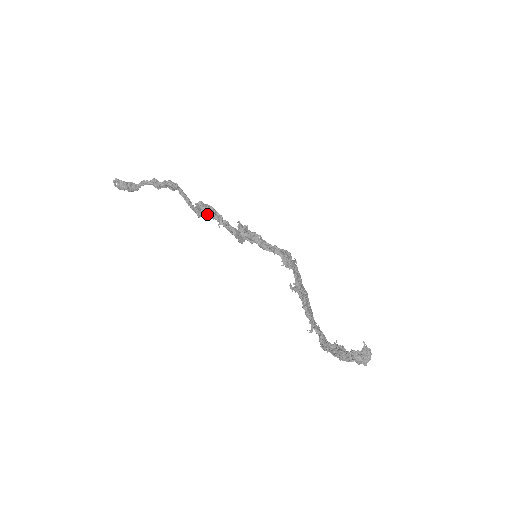
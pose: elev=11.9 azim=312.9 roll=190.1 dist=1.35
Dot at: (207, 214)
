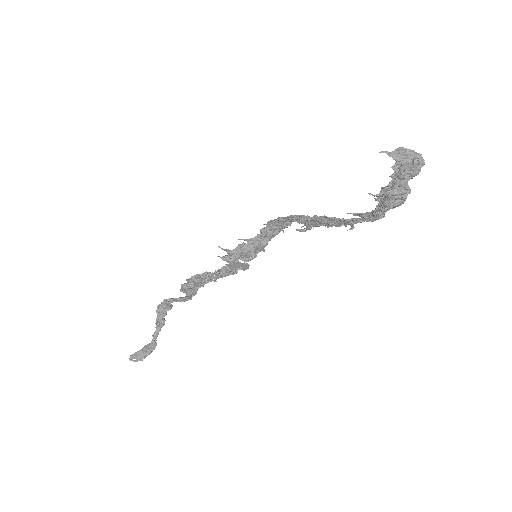
Dot at: (196, 286)
